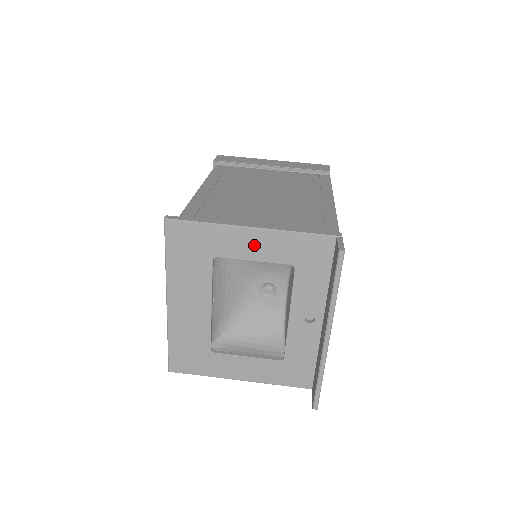
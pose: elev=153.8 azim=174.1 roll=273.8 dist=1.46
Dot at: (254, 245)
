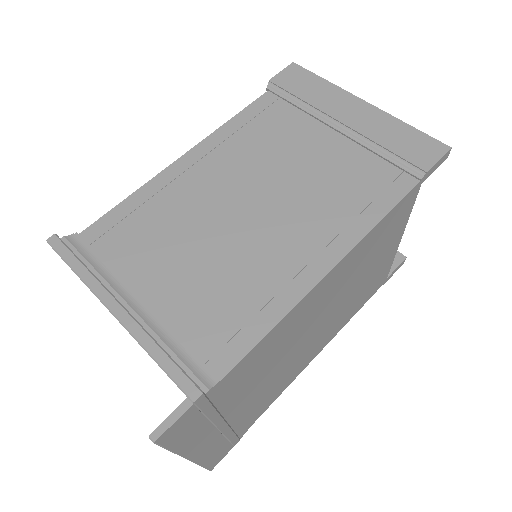
Dot at: occluded
